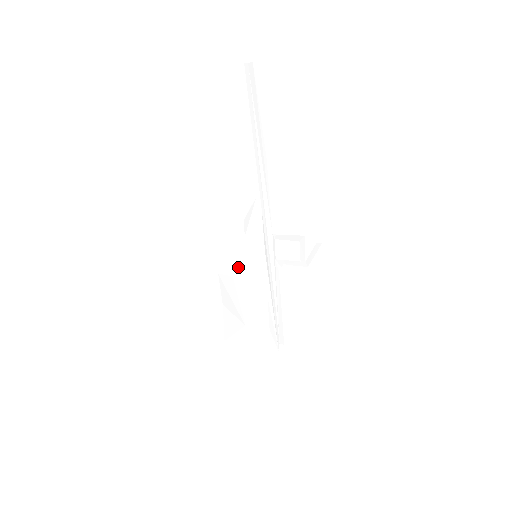
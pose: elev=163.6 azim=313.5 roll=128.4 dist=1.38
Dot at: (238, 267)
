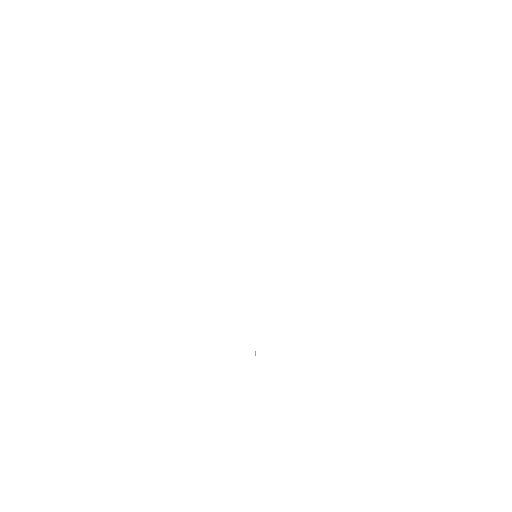
Dot at: occluded
